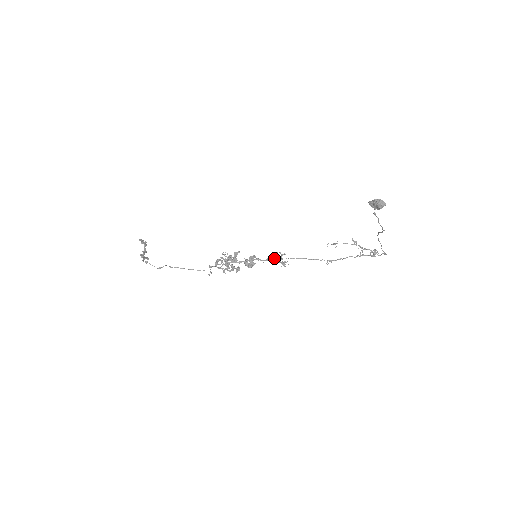
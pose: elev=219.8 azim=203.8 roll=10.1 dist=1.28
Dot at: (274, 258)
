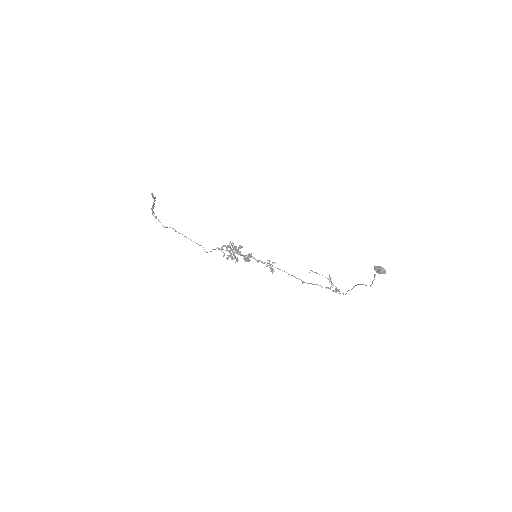
Dot at: (265, 262)
